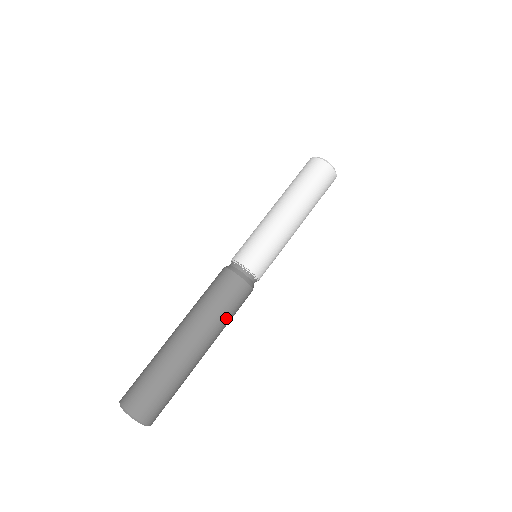
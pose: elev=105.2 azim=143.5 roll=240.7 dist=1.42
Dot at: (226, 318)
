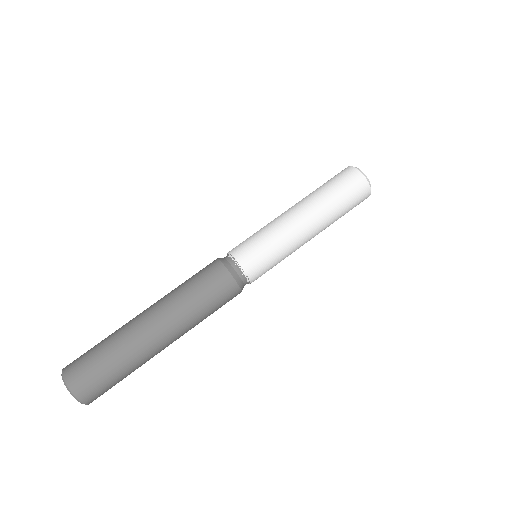
Dot at: (203, 315)
